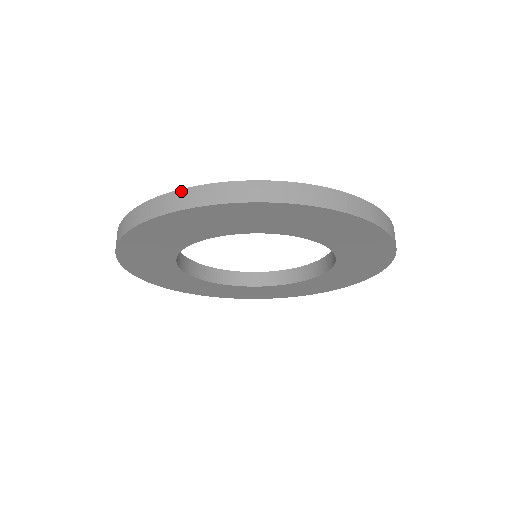
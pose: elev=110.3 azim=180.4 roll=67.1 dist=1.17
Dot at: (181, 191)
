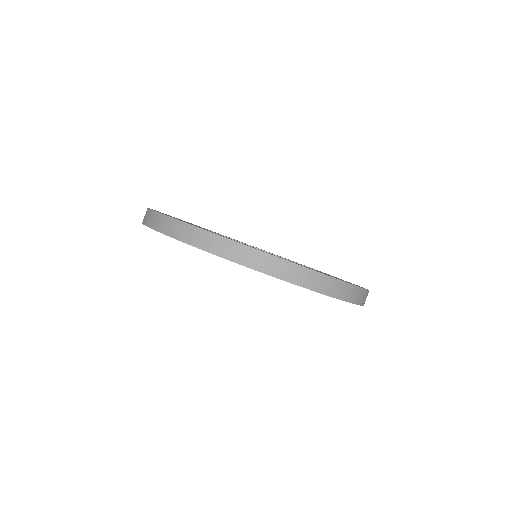
Dot at: (148, 210)
